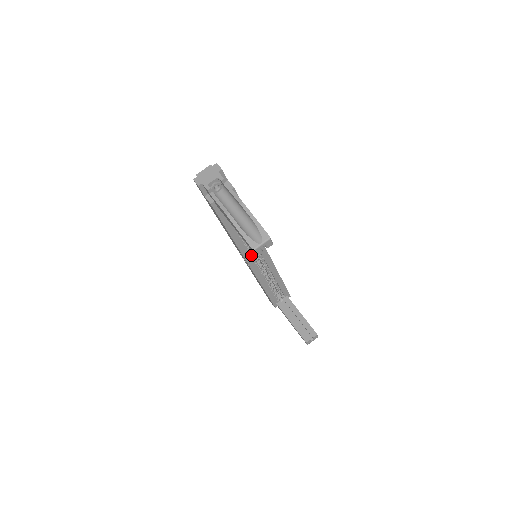
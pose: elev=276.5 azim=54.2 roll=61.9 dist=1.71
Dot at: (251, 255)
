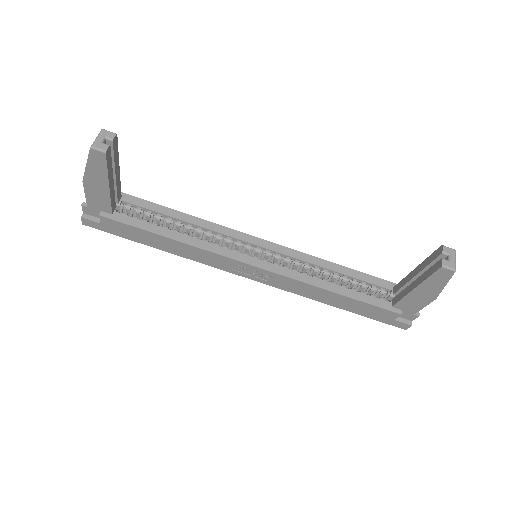
Dot at: (241, 254)
